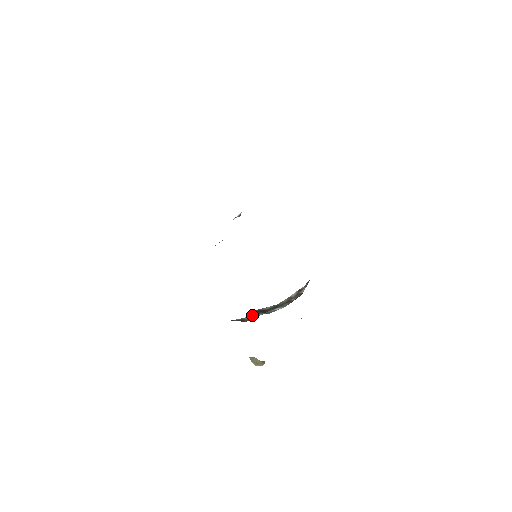
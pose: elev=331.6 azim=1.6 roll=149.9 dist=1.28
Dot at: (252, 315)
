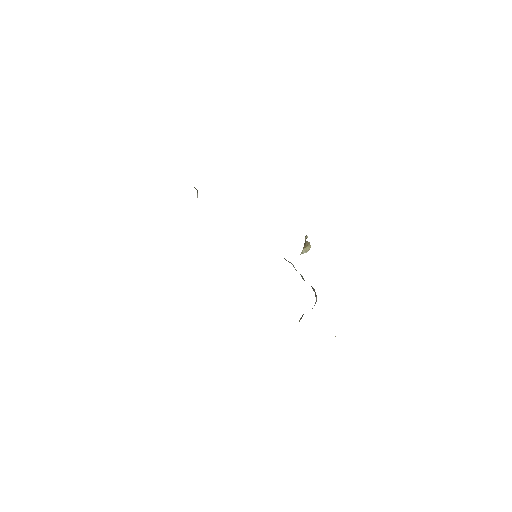
Dot at: occluded
